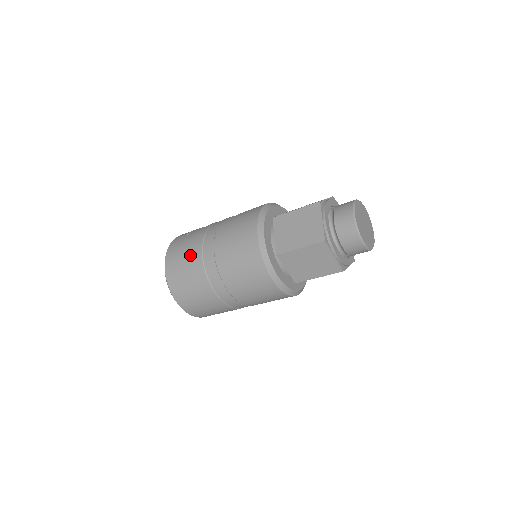
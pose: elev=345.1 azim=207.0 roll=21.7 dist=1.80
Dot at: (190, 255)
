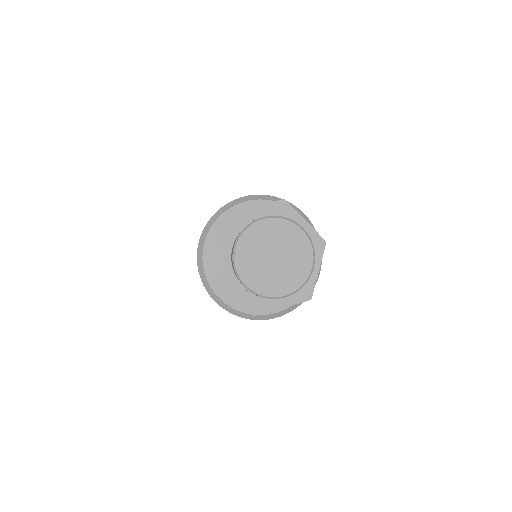
Dot at: occluded
